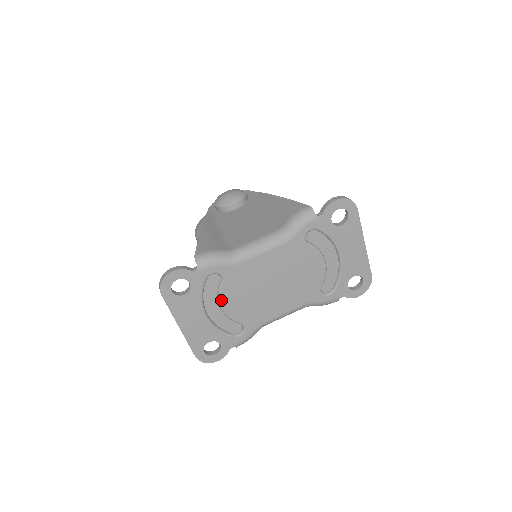
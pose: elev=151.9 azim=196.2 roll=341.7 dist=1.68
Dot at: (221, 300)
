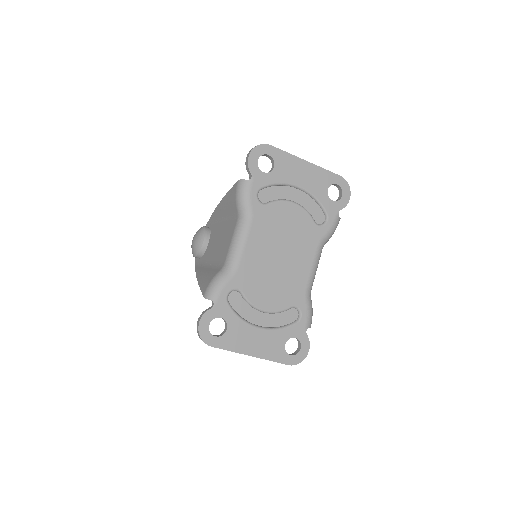
Dot at: (256, 306)
